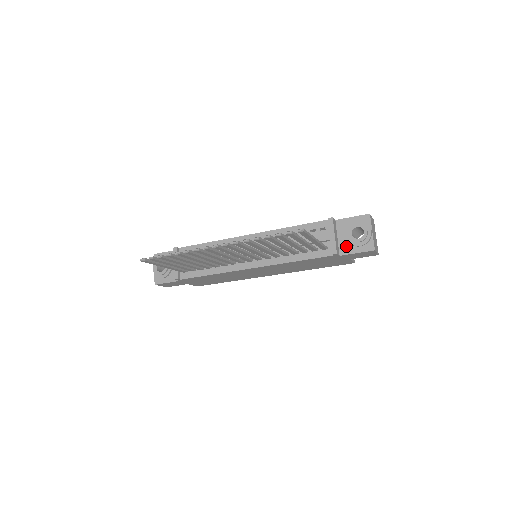
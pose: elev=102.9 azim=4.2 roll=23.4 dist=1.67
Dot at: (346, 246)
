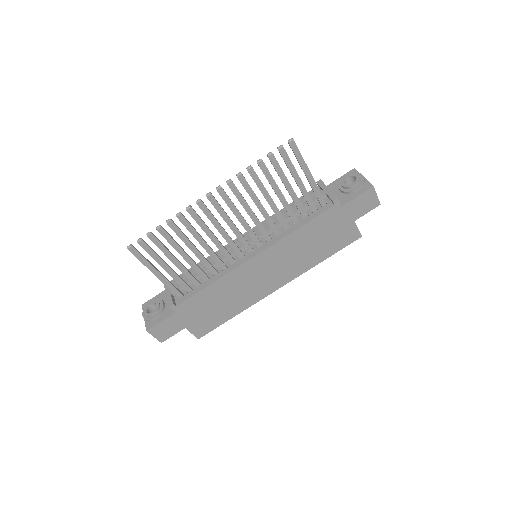
Dot at: (344, 197)
